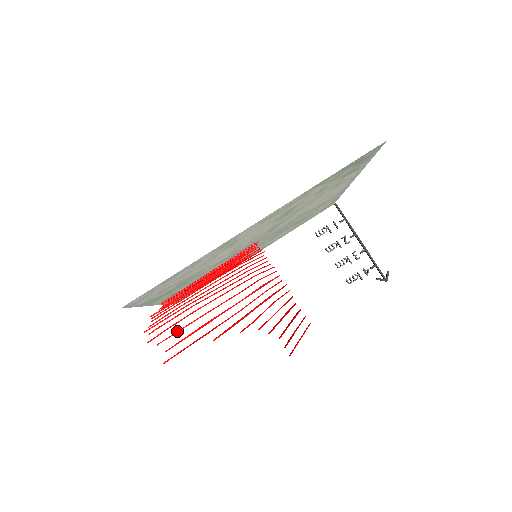
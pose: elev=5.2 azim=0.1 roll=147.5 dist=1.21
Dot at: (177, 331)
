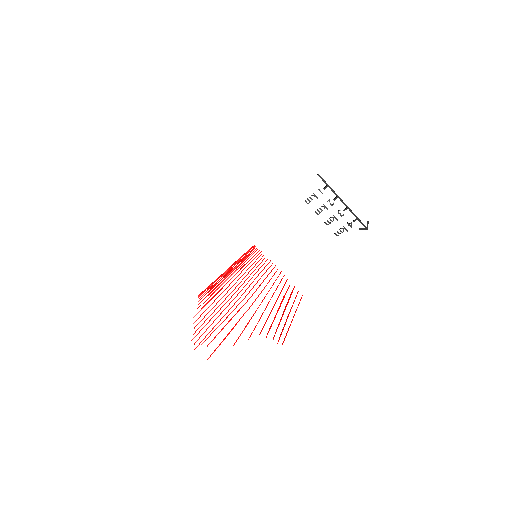
Dot at: occluded
